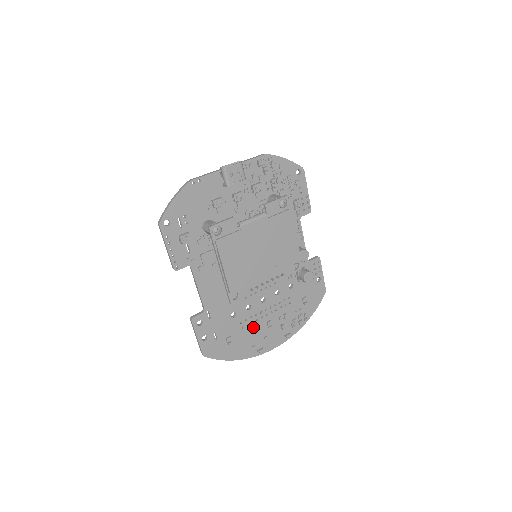
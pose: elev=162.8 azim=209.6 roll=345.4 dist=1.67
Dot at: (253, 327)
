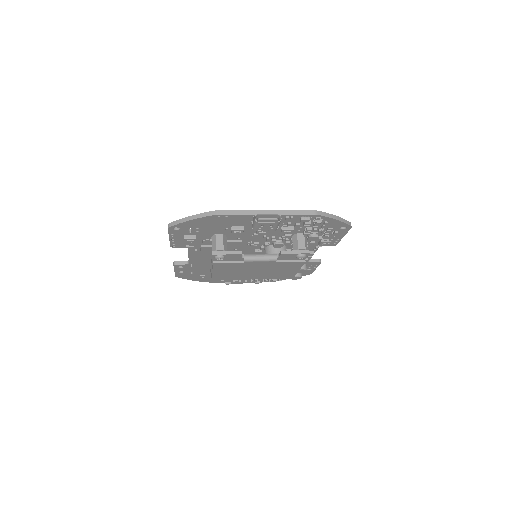
Dot at: occluded
